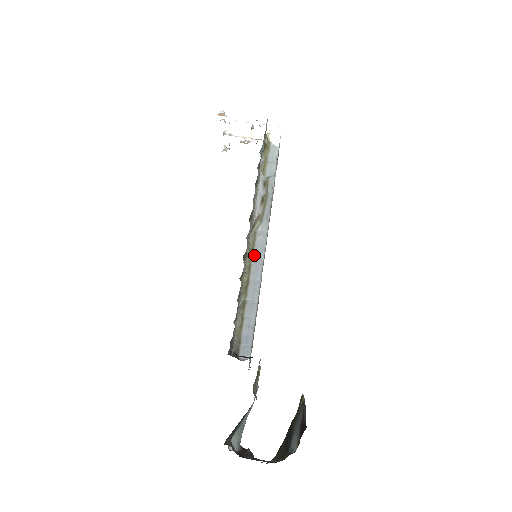
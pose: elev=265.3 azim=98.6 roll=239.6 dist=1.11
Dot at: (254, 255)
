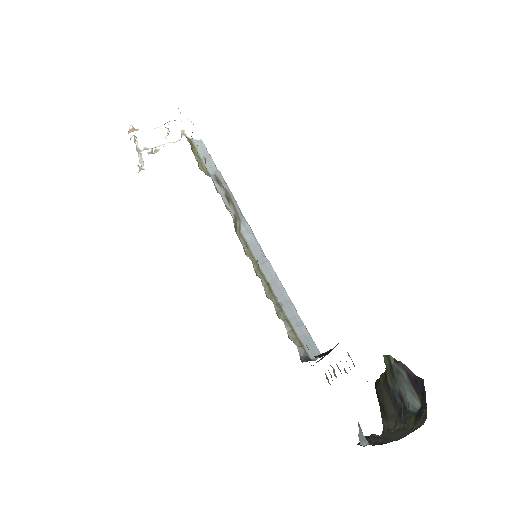
Dot at: (255, 256)
